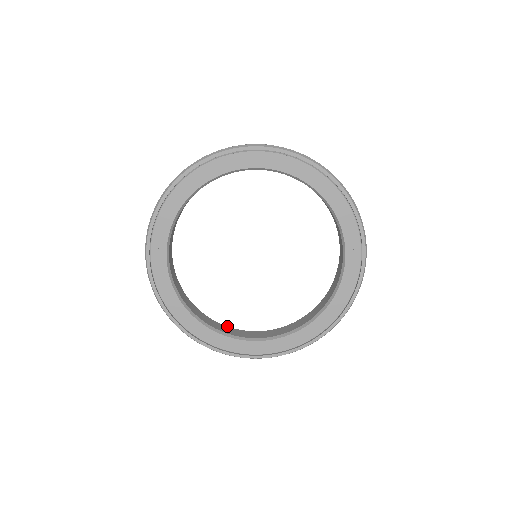
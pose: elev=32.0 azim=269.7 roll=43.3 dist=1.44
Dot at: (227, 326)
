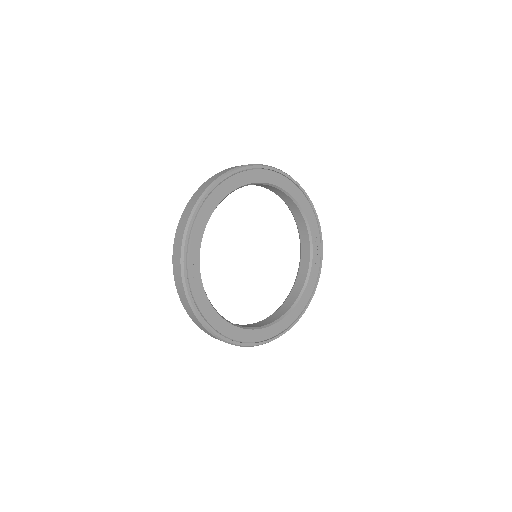
Dot at: occluded
